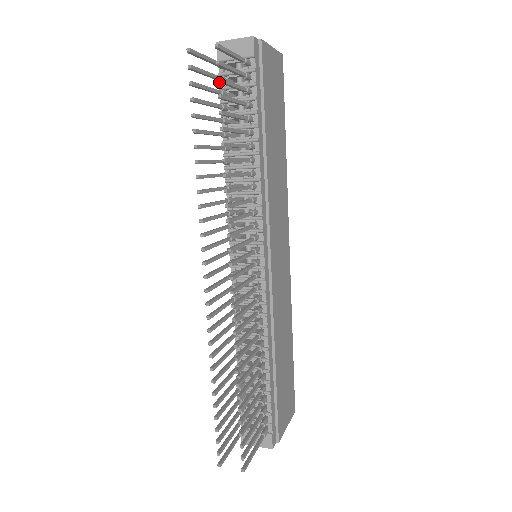
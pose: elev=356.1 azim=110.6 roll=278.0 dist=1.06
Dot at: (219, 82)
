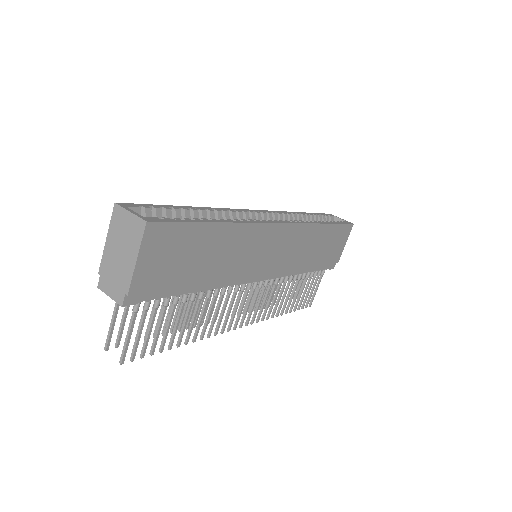
Dot at: (143, 354)
